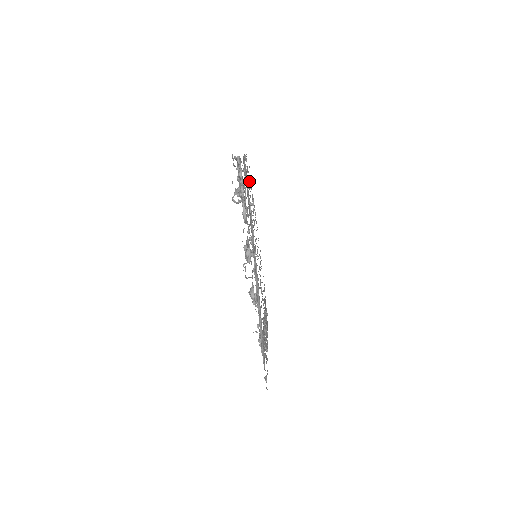
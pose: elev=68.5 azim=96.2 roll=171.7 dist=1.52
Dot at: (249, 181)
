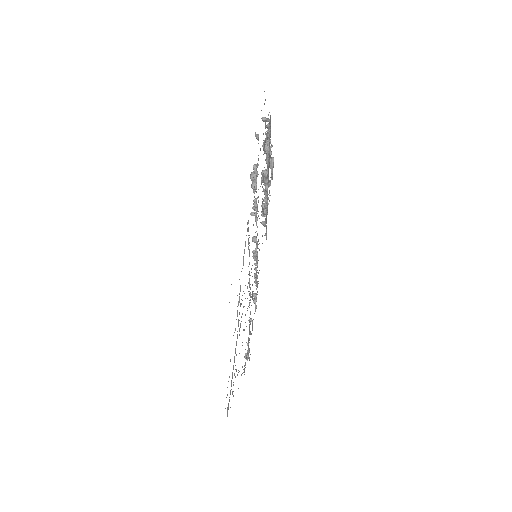
Dot at: (247, 355)
